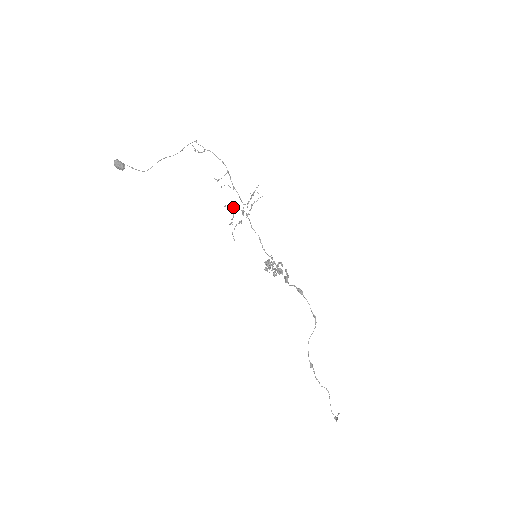
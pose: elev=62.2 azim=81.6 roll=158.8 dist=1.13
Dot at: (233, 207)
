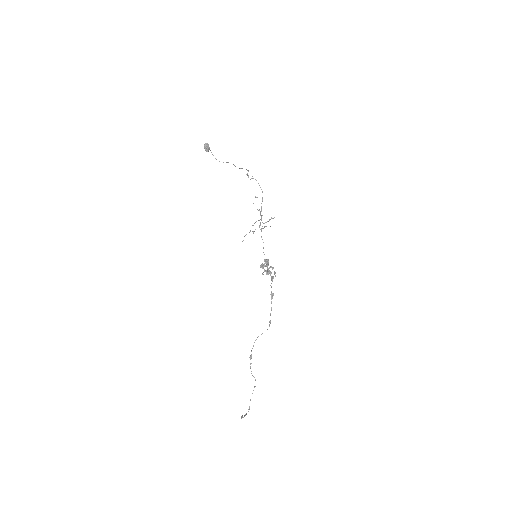
Dot at: (262, 215)
